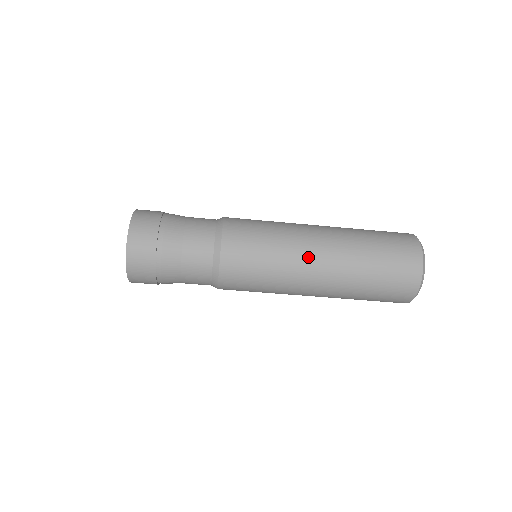
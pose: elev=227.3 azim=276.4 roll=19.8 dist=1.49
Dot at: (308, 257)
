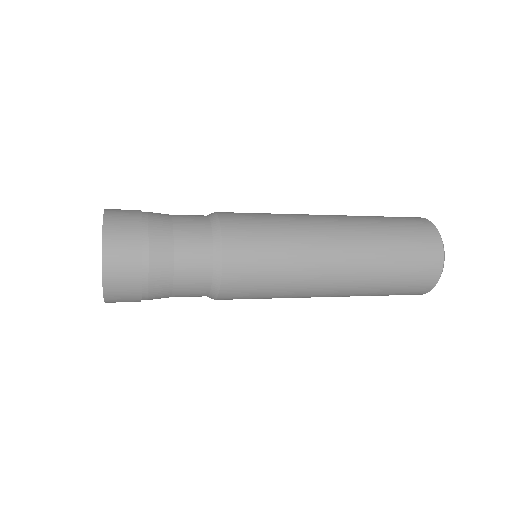
Dot at: (323, 266)
